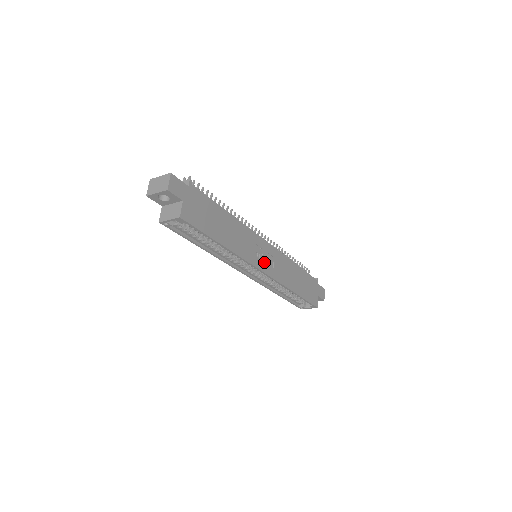
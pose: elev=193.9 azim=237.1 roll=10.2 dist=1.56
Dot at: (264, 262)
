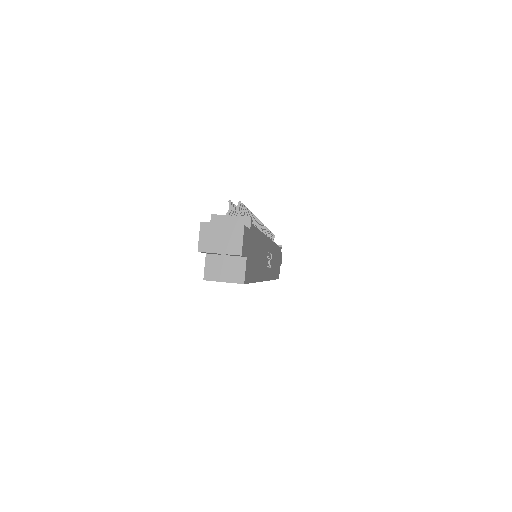
Dot at: (268, 267)
